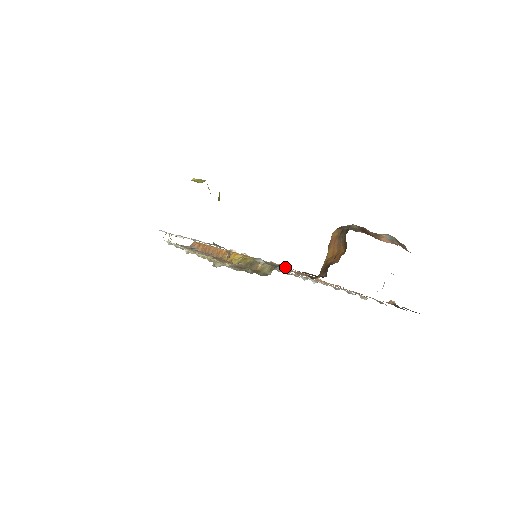
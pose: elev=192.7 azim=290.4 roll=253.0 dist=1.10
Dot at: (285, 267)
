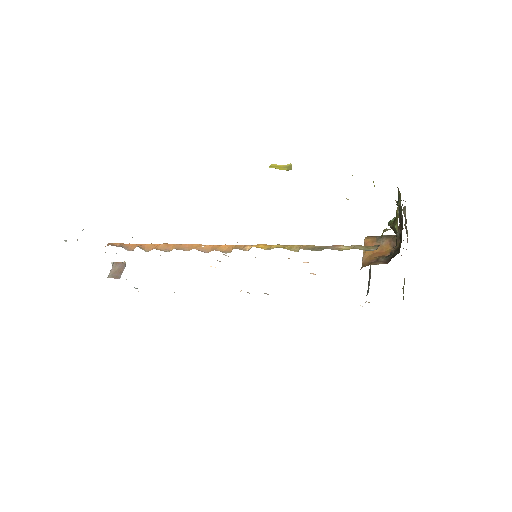
Dot at: occluded
